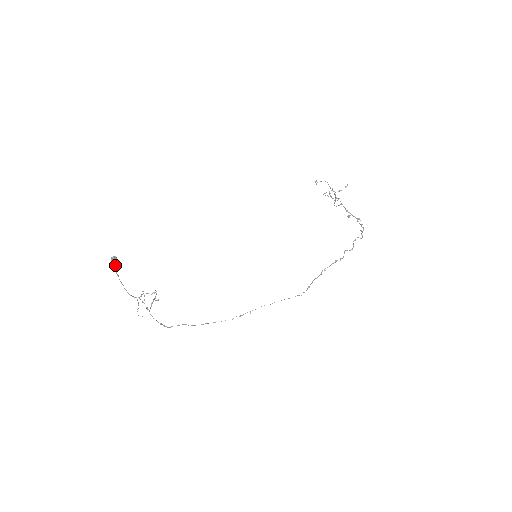
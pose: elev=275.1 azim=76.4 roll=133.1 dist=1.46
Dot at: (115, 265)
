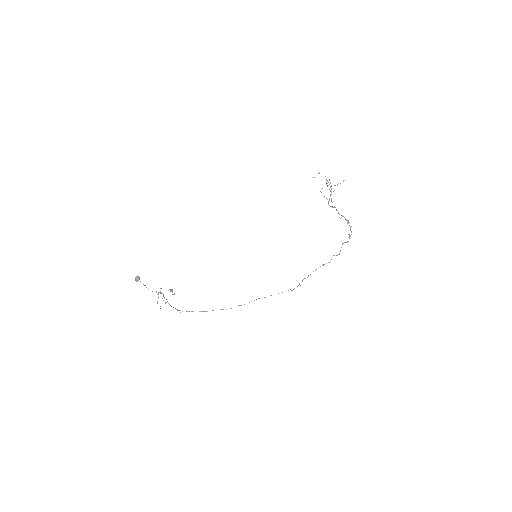
Dot at: occluded
